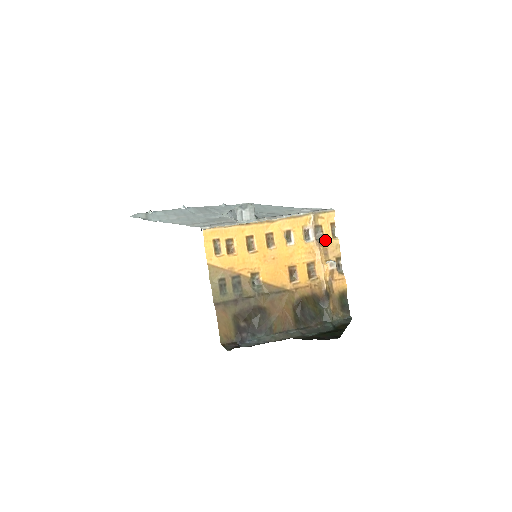
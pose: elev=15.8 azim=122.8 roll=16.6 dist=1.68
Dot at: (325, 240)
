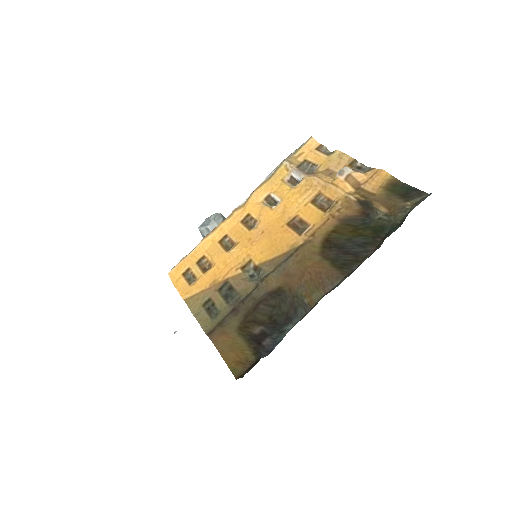
Dot at: (319, 165)
